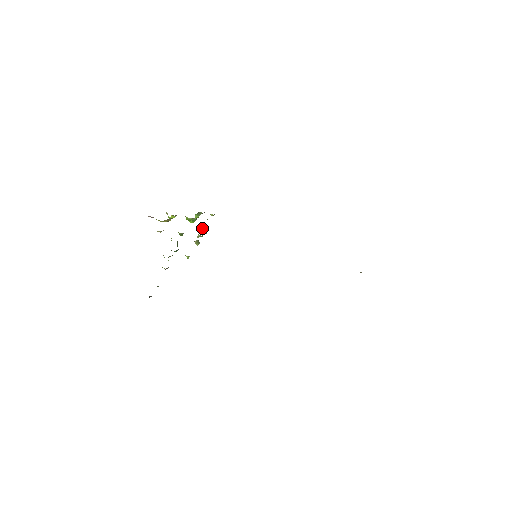
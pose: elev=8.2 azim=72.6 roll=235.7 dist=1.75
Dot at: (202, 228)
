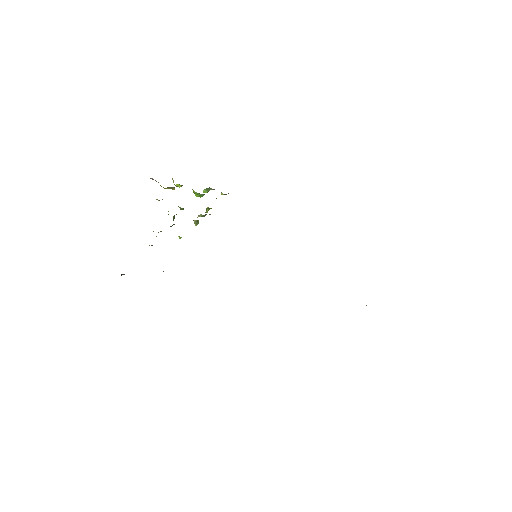
Dot at: (207, 207)
